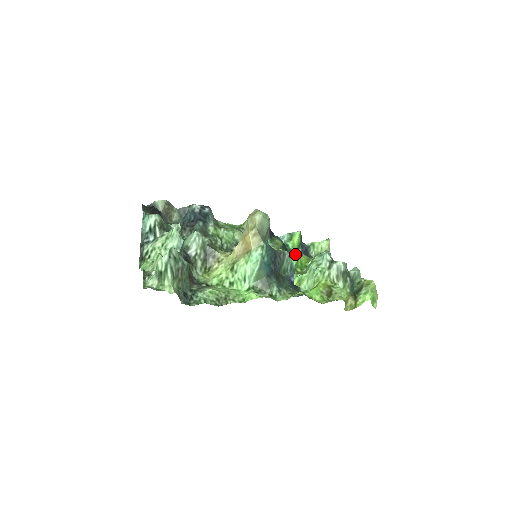
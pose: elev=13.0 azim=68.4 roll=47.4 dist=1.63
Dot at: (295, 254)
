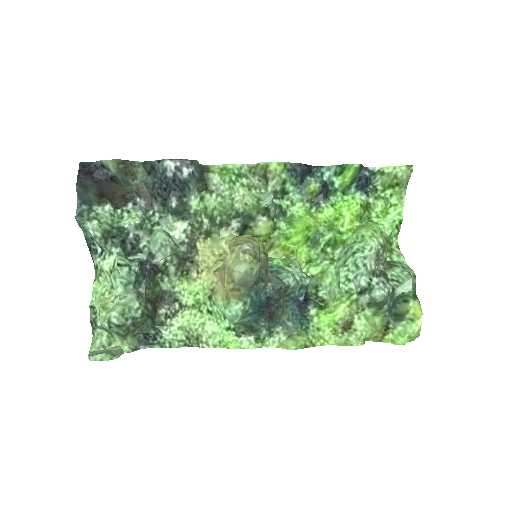
Dot at: (343, 194)
